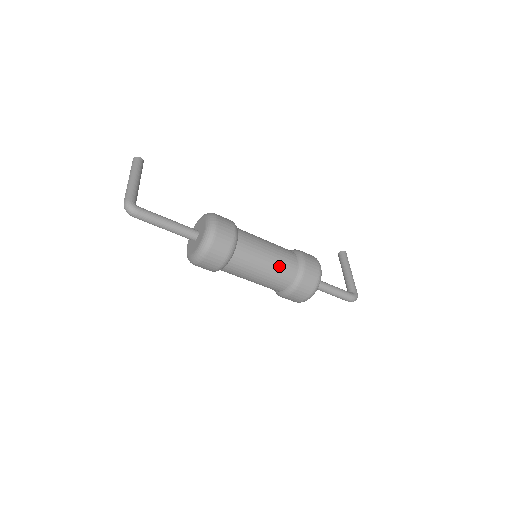
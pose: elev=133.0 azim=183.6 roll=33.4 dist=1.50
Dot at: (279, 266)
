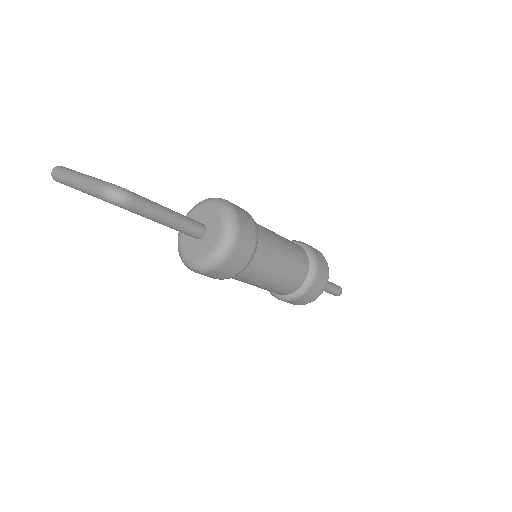
Dot at: (294, 248)
